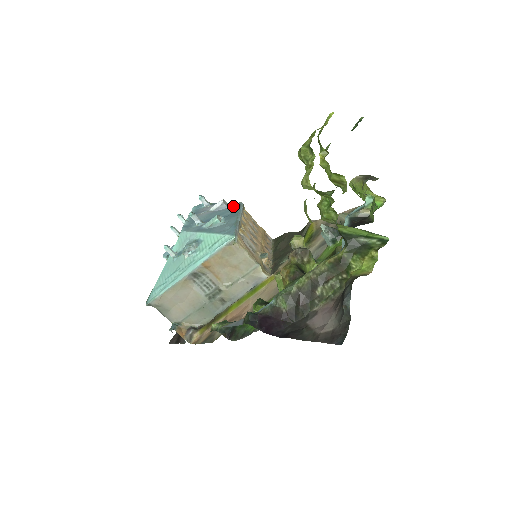
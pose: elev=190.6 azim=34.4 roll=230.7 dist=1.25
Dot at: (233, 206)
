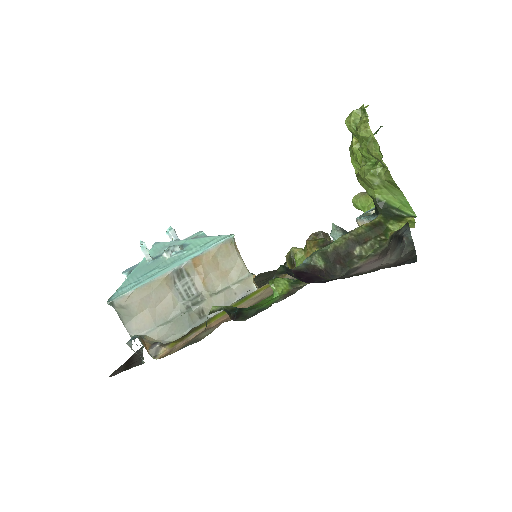
Dot at: occluded
